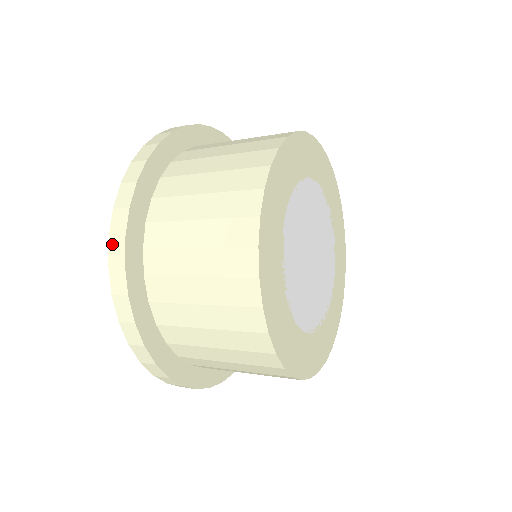
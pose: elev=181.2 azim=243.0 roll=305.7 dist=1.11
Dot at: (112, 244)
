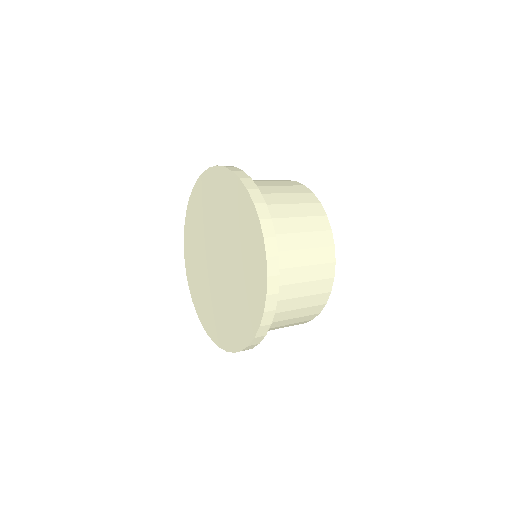
Dot at: (255, 340)
